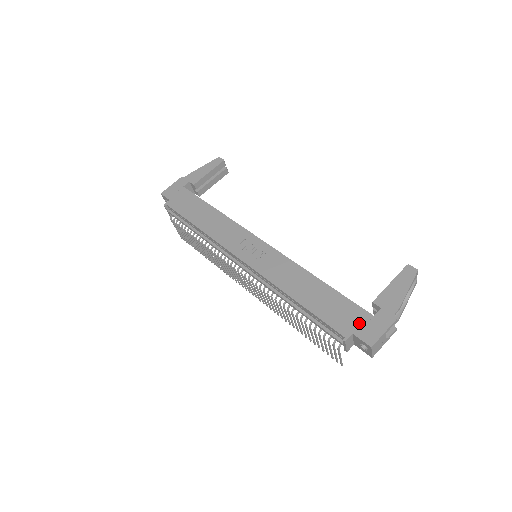
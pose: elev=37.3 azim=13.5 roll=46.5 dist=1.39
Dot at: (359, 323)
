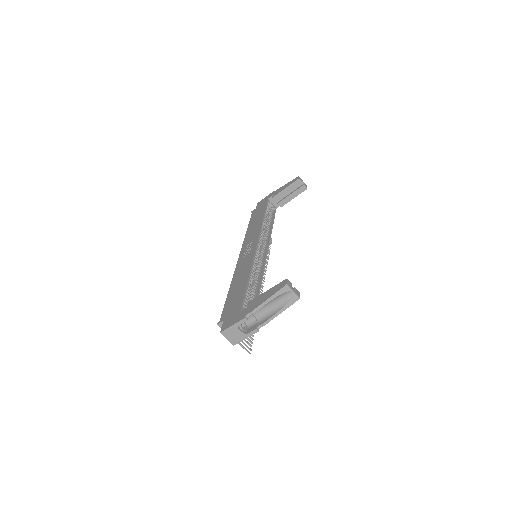
Dot at: (231, 314)
